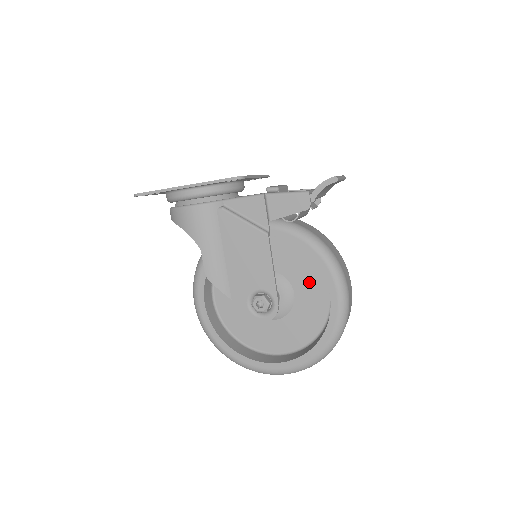
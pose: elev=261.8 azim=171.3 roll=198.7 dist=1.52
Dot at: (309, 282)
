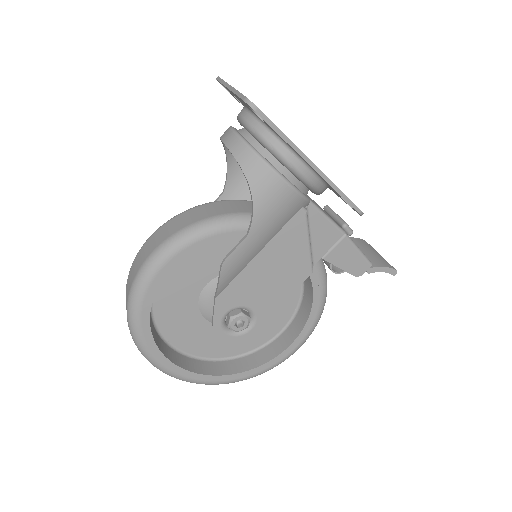
Dot at: (274, 313)
